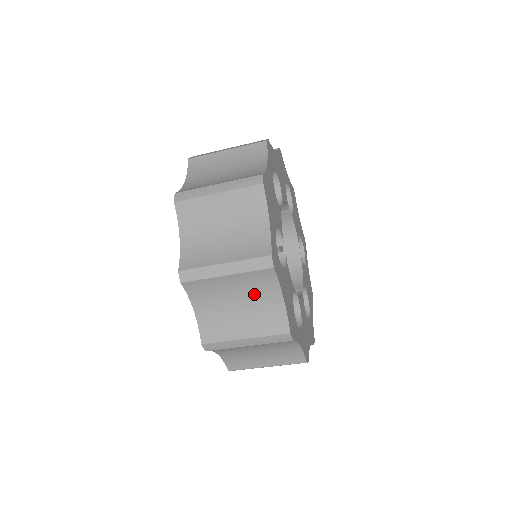
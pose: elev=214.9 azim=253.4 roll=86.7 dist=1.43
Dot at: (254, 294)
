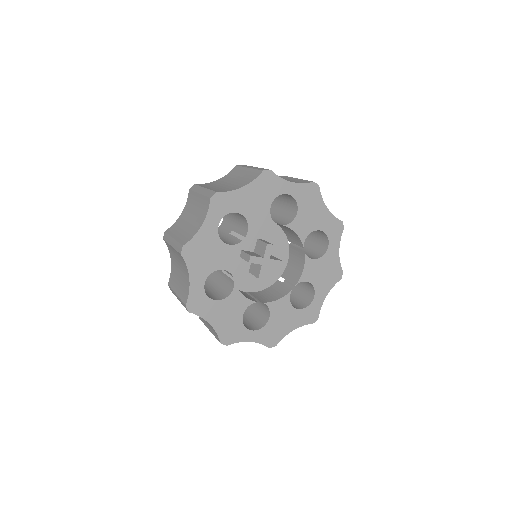
Dot at: occluded
